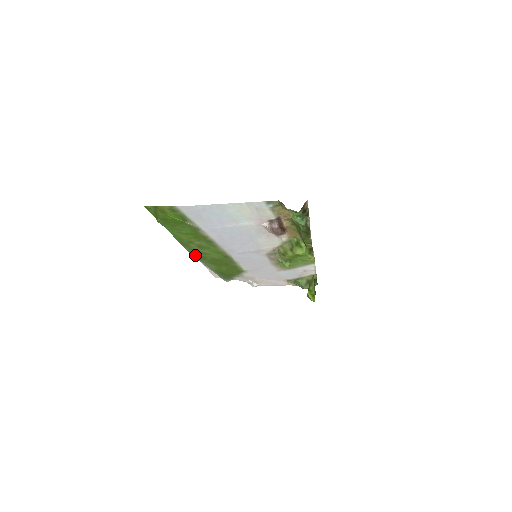
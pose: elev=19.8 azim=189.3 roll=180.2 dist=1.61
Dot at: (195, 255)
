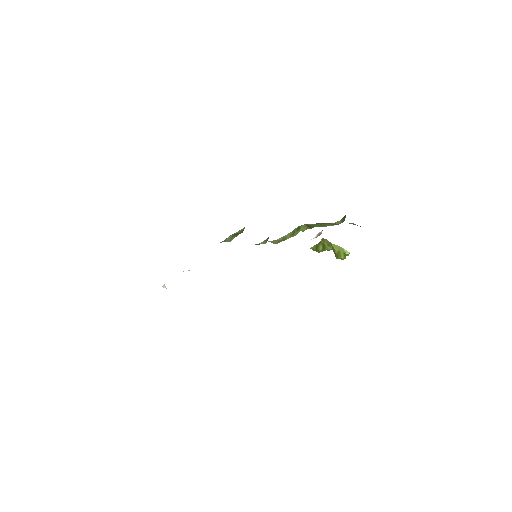
Dot at: occluded
